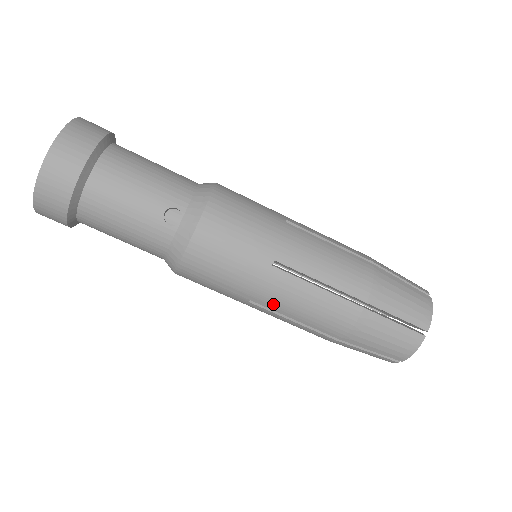
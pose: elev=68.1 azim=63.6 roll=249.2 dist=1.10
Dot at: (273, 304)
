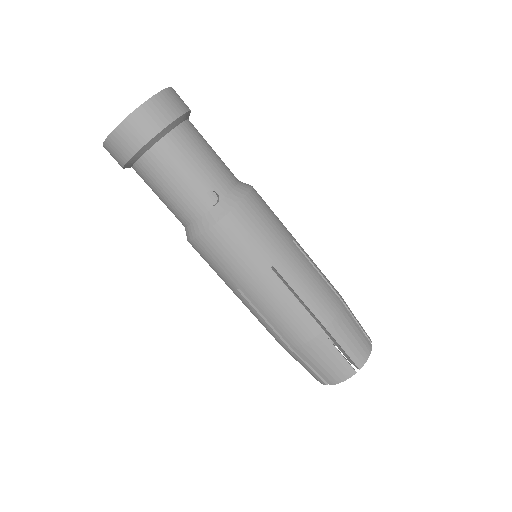
Dot at: (255, 299)
